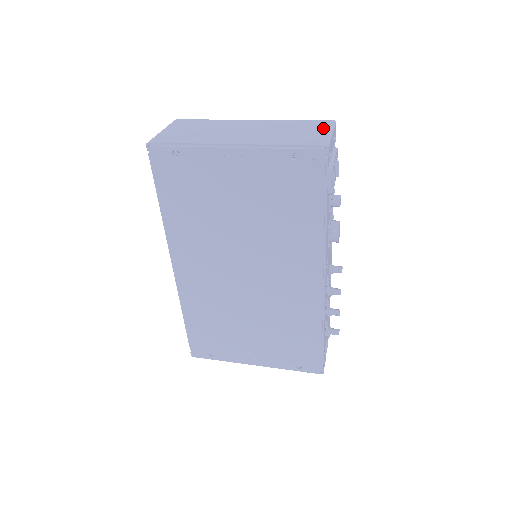
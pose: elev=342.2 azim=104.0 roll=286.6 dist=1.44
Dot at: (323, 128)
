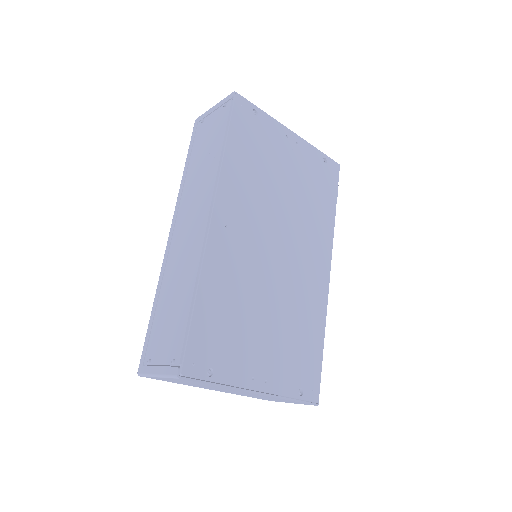
Dot at: occluded
